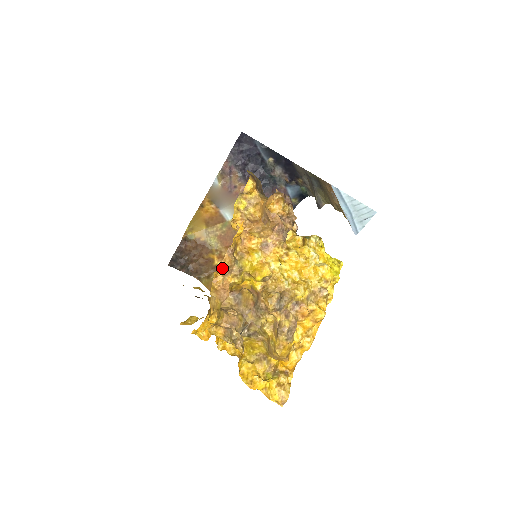
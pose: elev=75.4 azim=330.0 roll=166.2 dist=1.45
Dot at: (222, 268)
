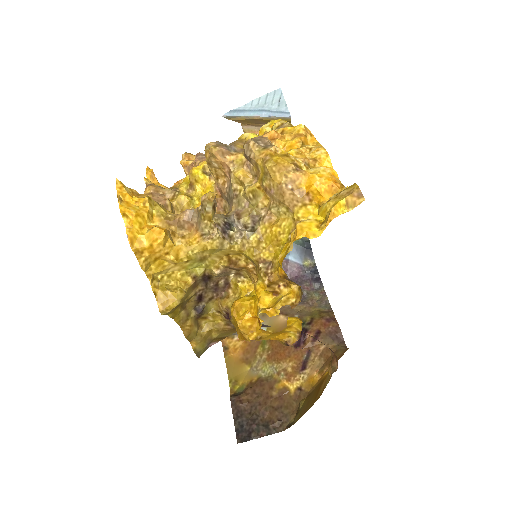
Dot at: occluded
